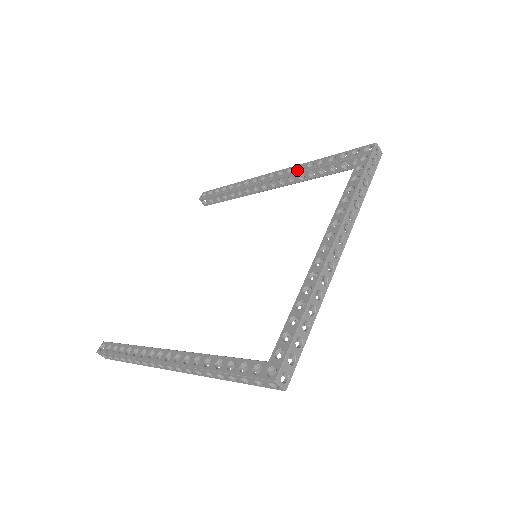
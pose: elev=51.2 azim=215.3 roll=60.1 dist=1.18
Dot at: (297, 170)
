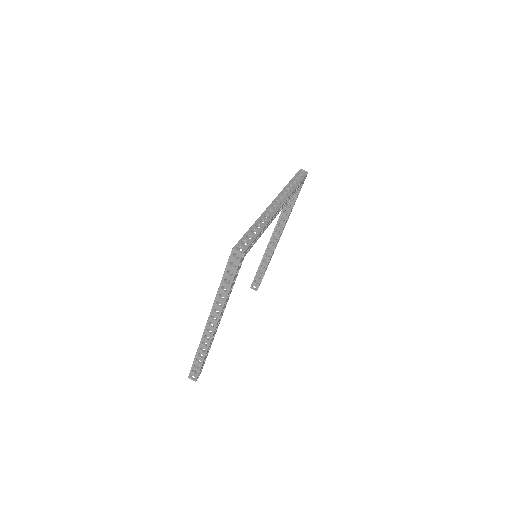
Dot at: (279, 217)
